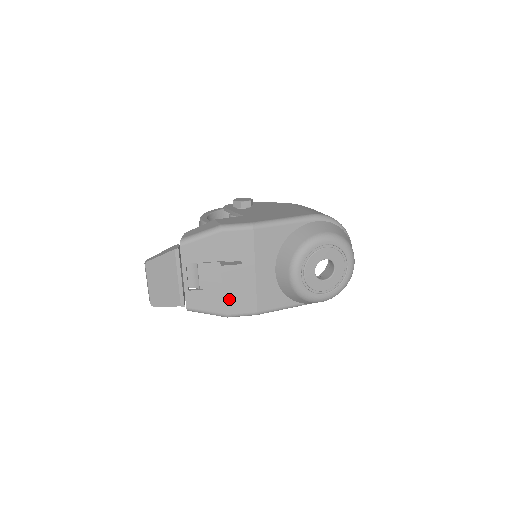
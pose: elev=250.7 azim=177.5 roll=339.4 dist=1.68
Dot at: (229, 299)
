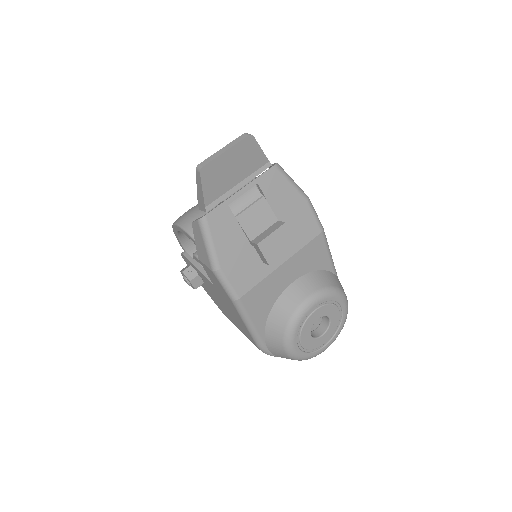
Dot at: (240, 257)
